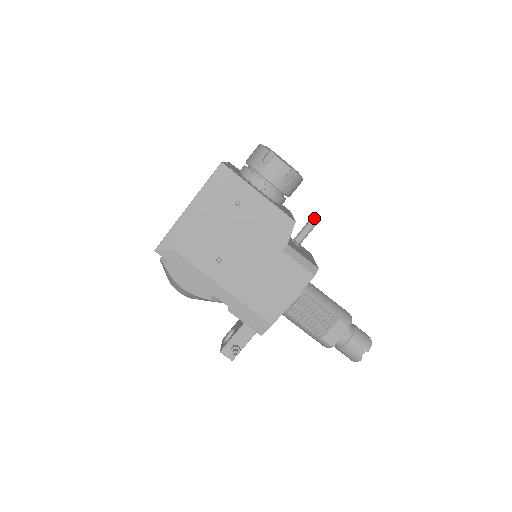
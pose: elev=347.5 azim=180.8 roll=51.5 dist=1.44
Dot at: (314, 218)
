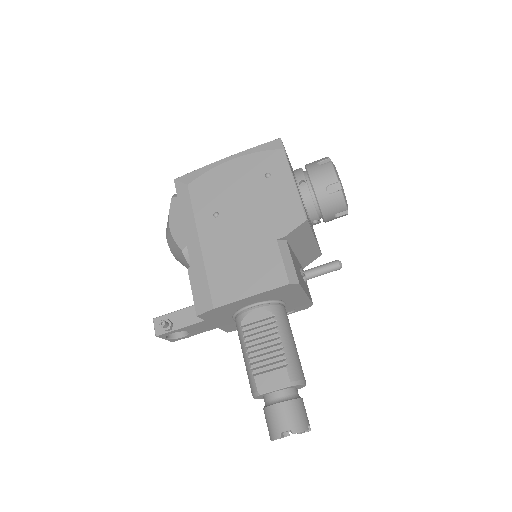
Dot at: (337, 261)
